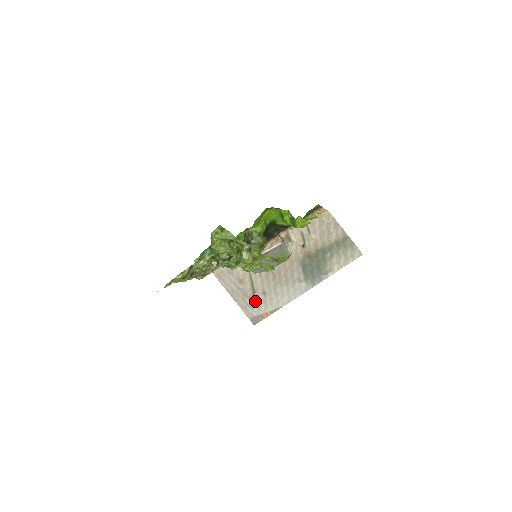
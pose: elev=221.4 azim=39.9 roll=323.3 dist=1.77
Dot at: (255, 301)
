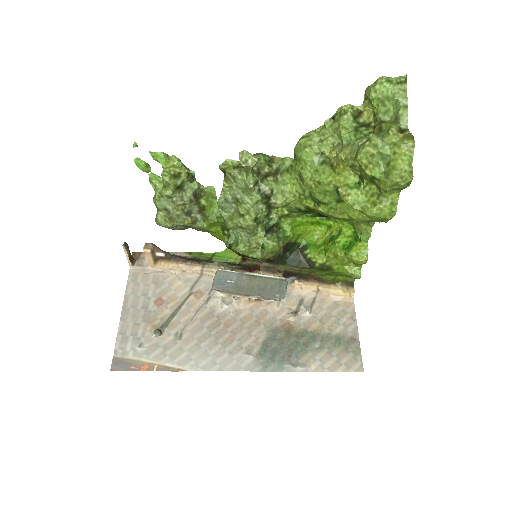
Dot at: (153, 337)
